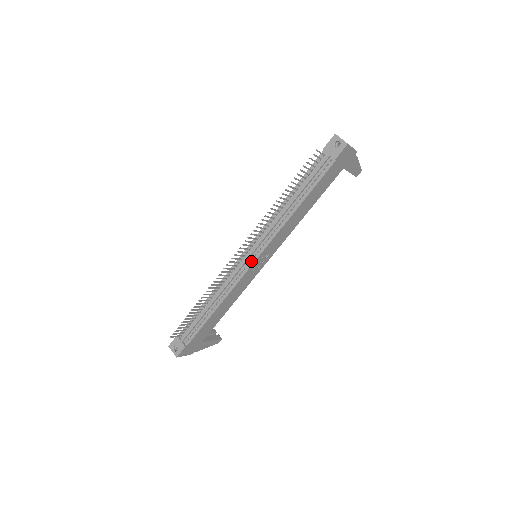
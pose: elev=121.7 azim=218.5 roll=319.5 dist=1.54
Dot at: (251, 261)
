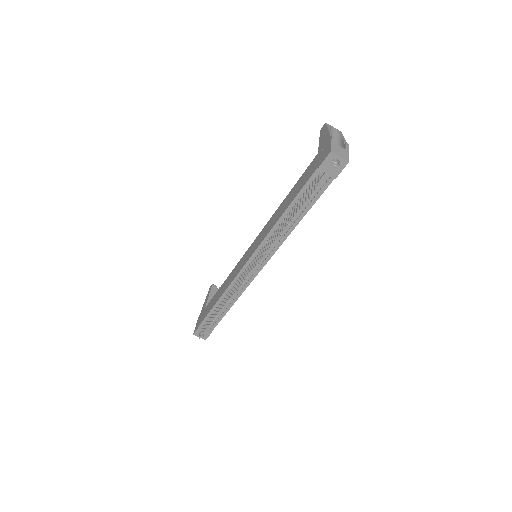
Dot at: (258, 269)
